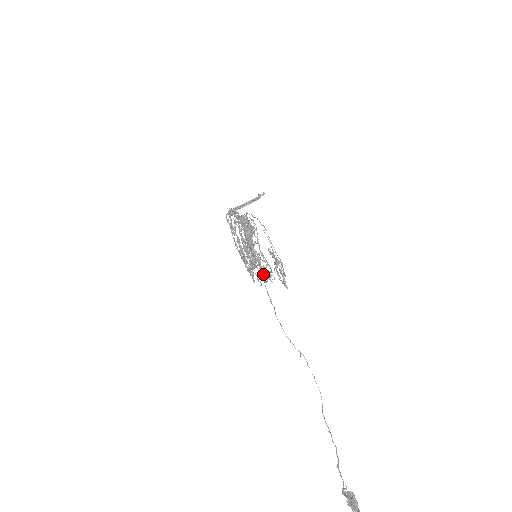
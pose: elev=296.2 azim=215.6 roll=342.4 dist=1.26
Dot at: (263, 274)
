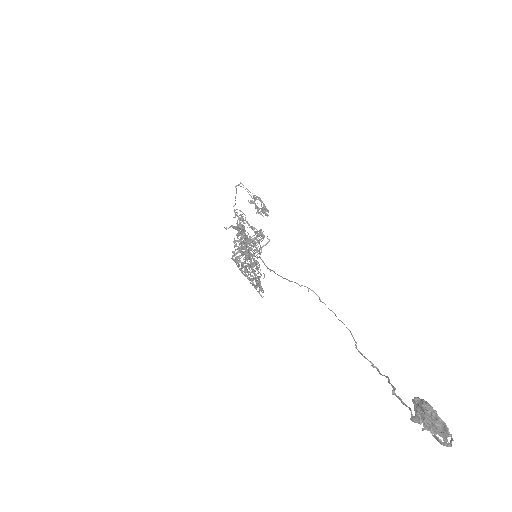
Dot at: occluded
